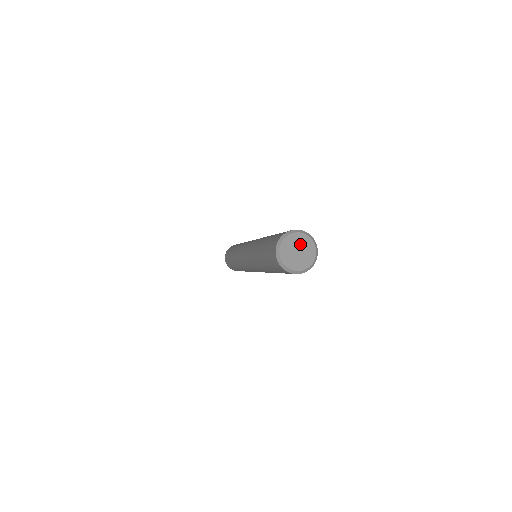
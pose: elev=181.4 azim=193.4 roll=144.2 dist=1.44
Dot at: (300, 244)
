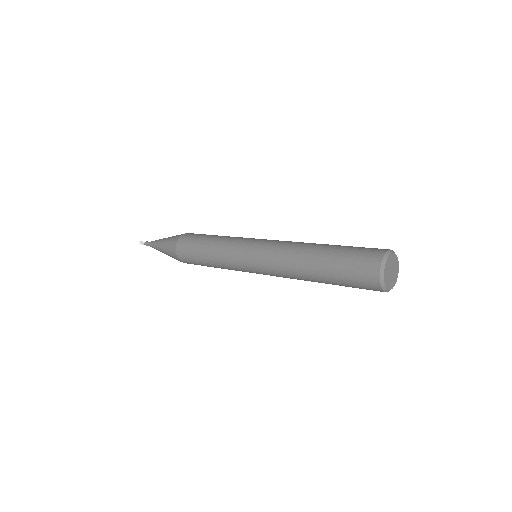
Dot at: (393, 264)
